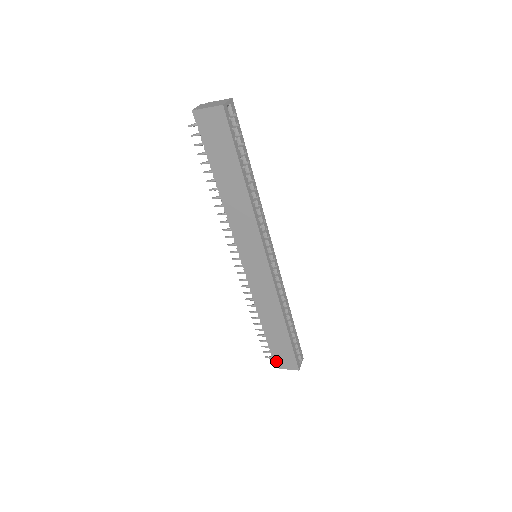
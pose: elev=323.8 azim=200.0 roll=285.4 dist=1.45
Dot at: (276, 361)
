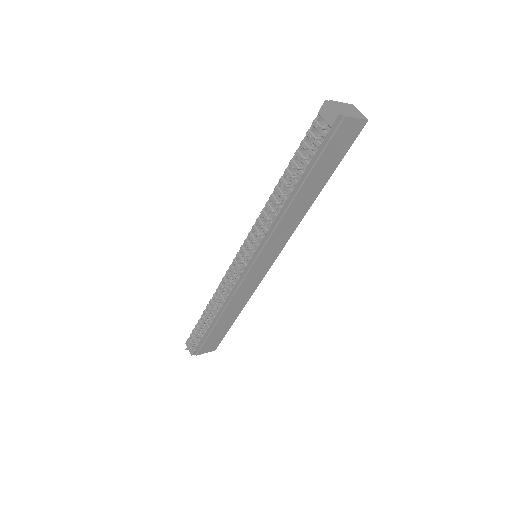
Dot at: (198, 349)
